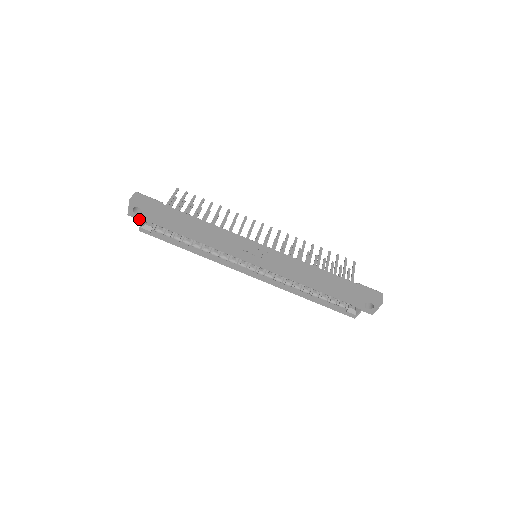
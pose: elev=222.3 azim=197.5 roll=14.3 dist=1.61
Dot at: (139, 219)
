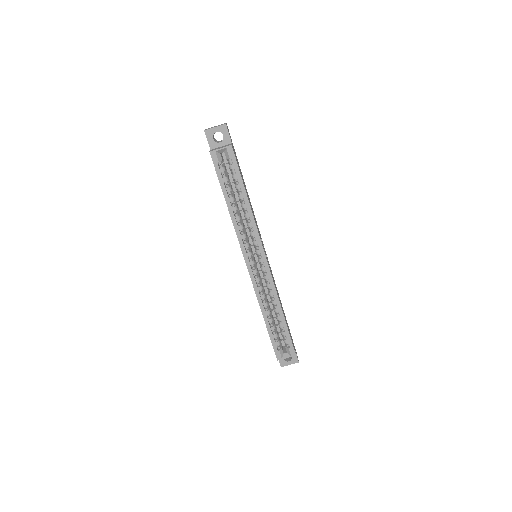
Dot at: (209, 143)
